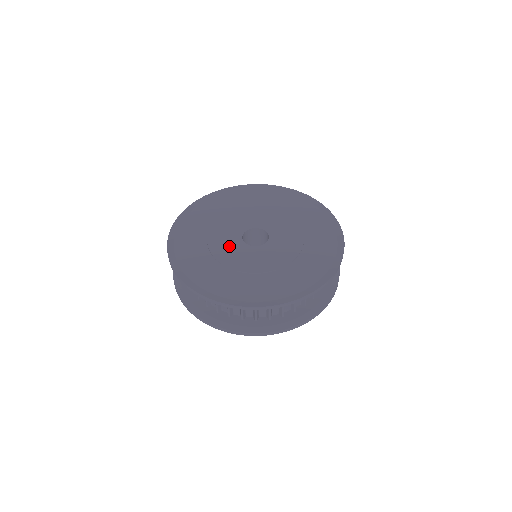
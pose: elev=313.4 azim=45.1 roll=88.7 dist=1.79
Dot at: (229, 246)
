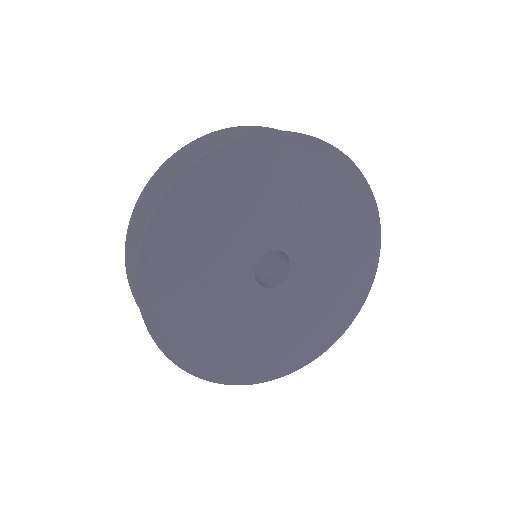
Dot at: (239, 298)
